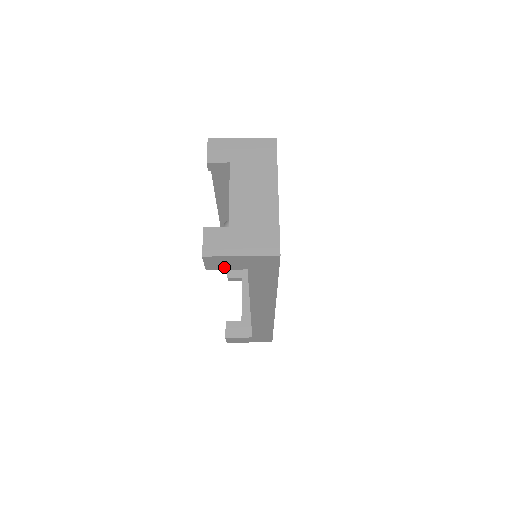
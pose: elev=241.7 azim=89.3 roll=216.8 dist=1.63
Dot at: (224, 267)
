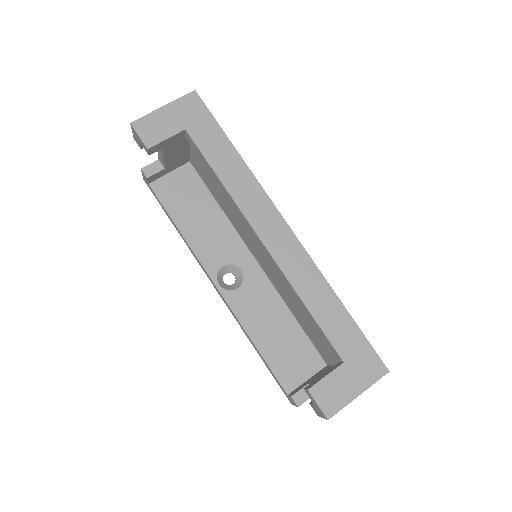
Dot at: (162, 136)
